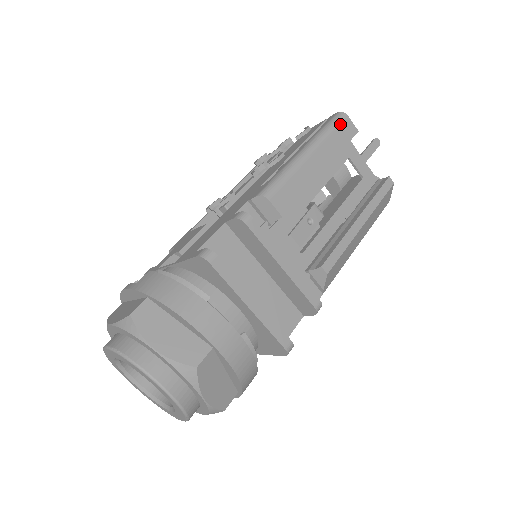
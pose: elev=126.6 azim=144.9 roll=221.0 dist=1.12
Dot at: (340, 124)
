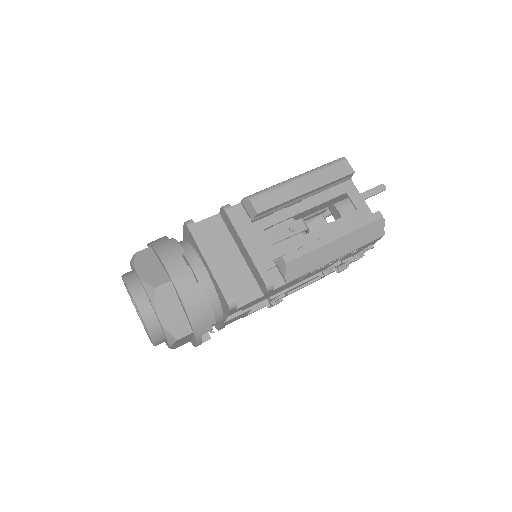
Dot at: (337, 164)
